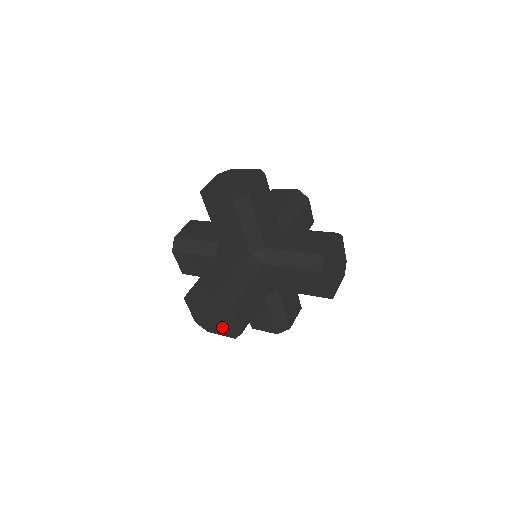
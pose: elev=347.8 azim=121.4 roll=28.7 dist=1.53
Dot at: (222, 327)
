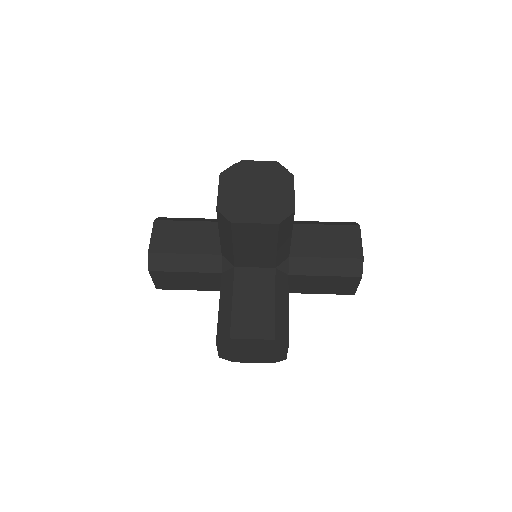
Dot at: occluded
